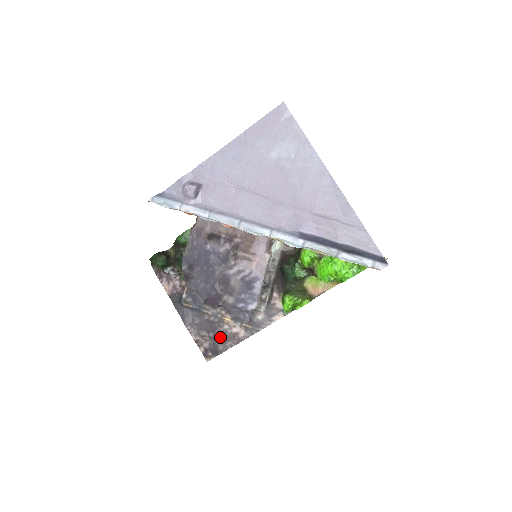
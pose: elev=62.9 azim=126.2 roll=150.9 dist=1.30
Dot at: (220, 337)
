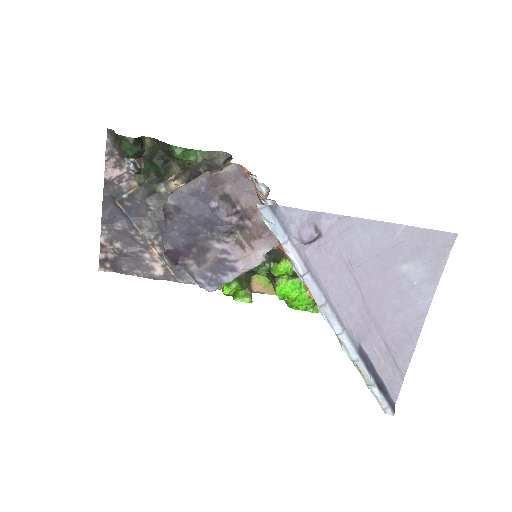
Dot at: (133, 260)
